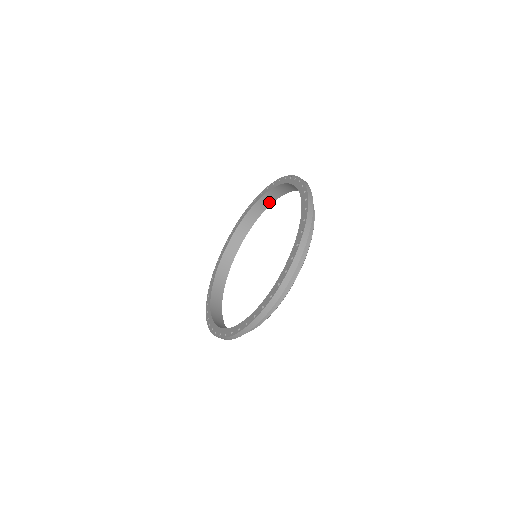
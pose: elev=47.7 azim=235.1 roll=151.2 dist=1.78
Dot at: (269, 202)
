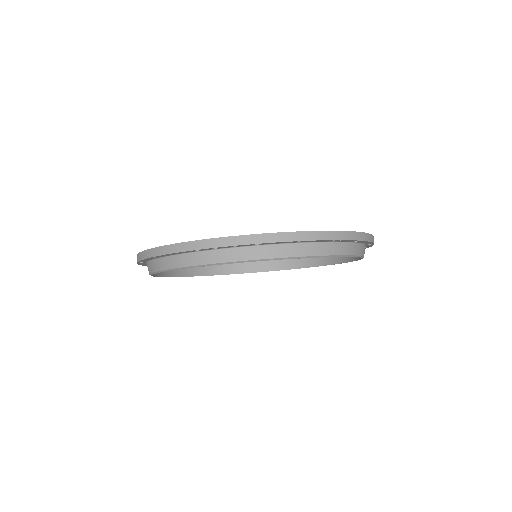
Dot at: (303, 264)
